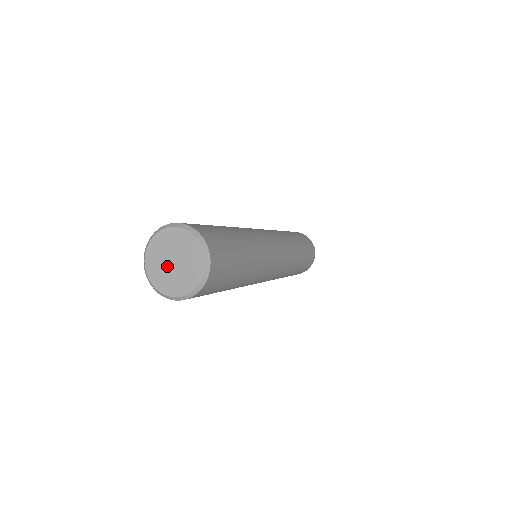
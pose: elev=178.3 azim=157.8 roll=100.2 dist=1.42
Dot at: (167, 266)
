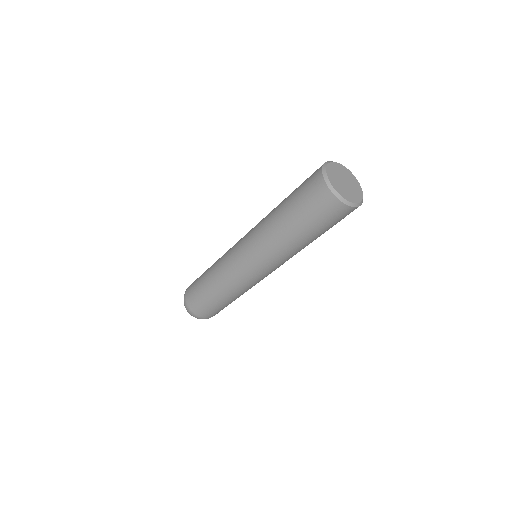
Dot at: (341, 181)
